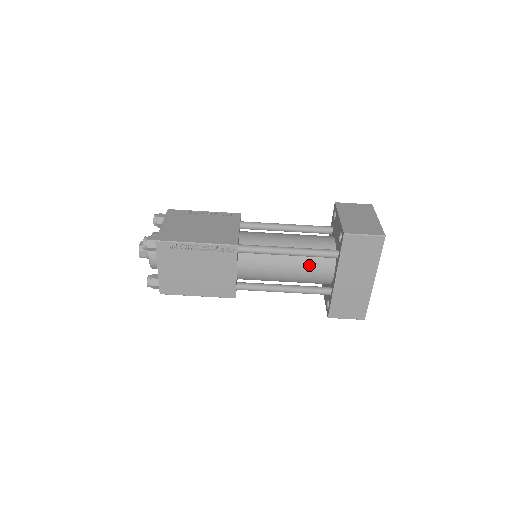
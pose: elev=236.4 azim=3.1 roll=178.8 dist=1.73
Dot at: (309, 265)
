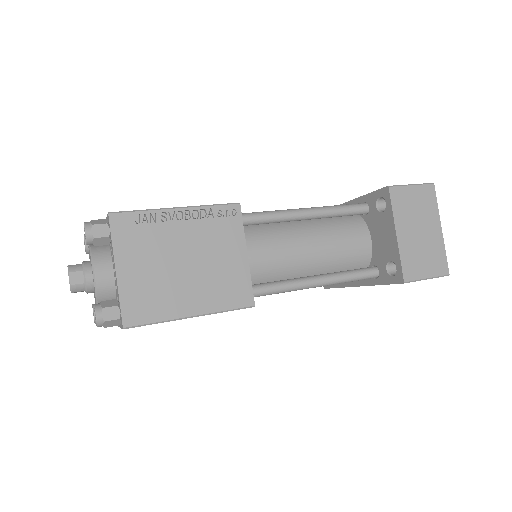
Dot at: occluded
